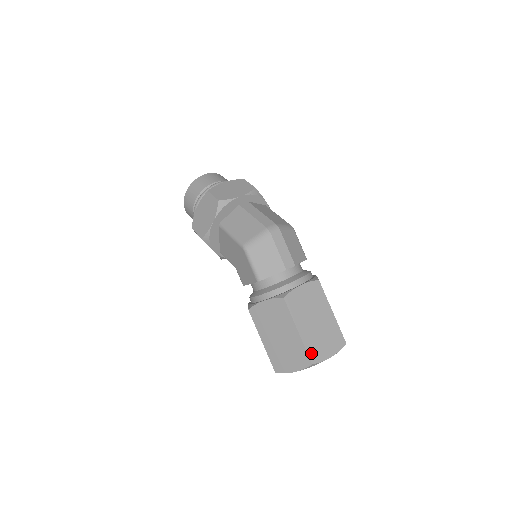
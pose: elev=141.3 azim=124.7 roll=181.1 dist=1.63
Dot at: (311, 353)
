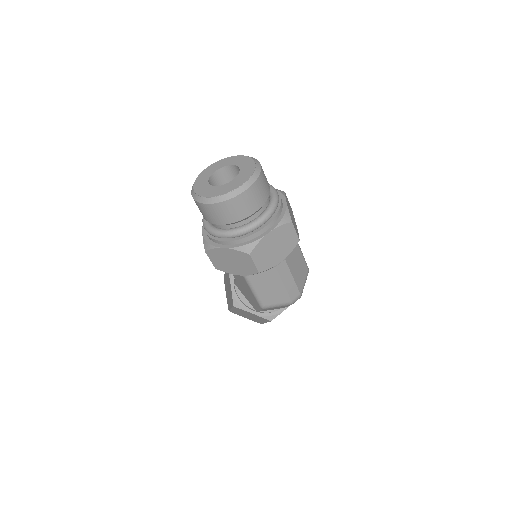
Dot at: occluded
